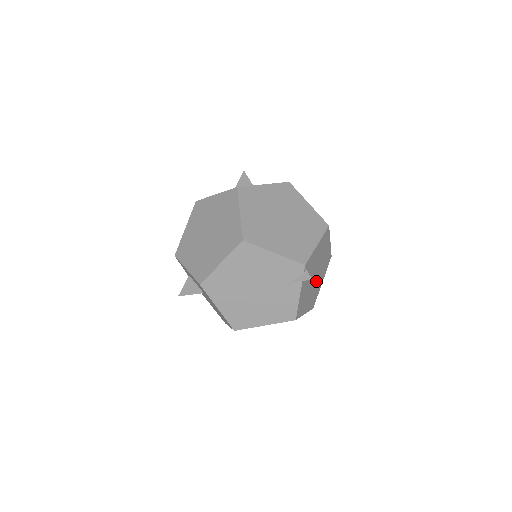
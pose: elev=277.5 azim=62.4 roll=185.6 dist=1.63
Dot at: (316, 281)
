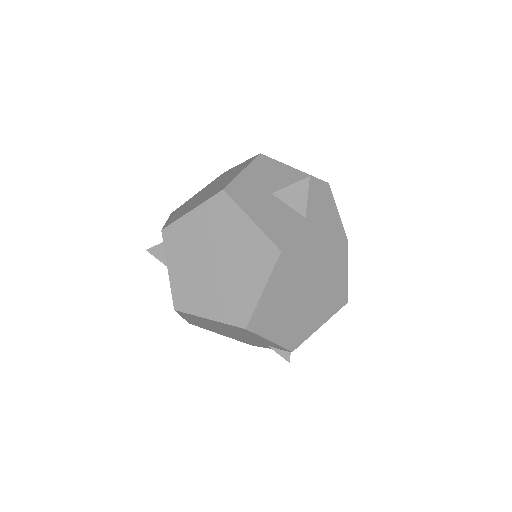
Dot at: occluded
